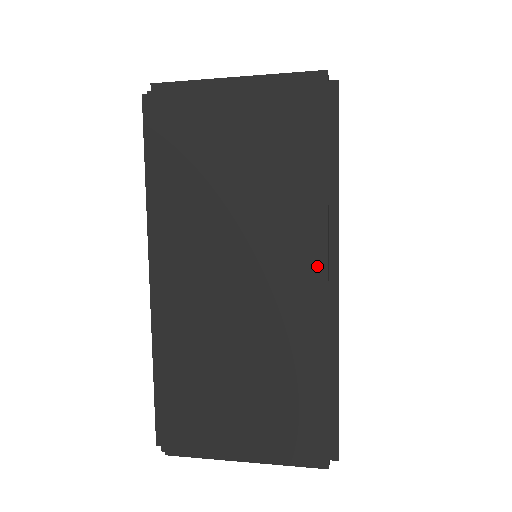
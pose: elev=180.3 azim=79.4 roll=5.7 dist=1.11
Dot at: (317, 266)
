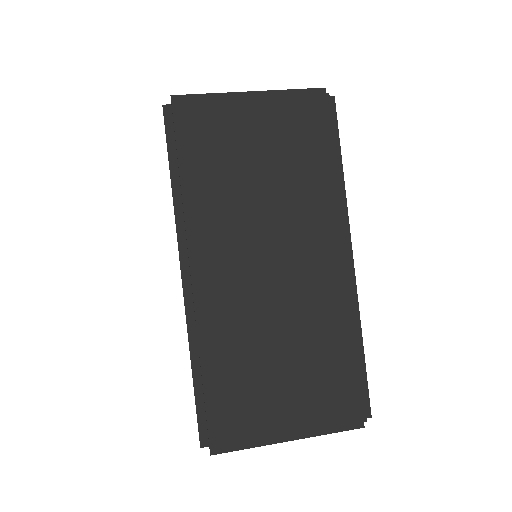
Dot at: (338, 246)
